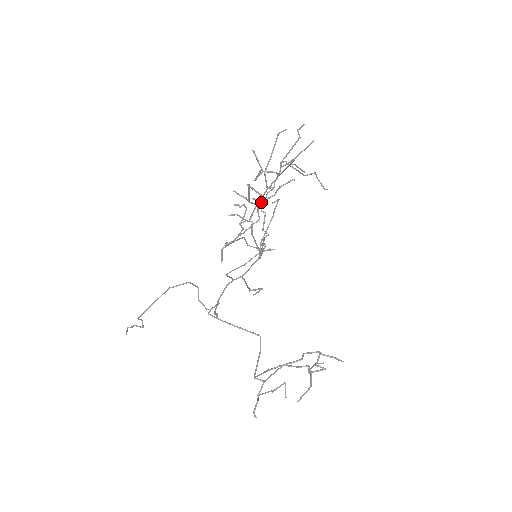
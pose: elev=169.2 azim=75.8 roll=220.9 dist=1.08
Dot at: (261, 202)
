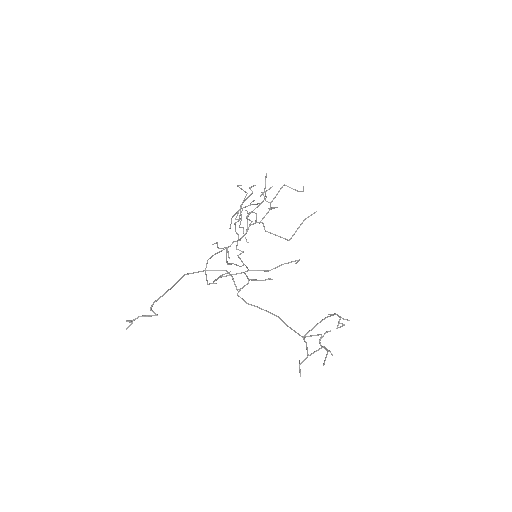
Dot at: (272, 208)
